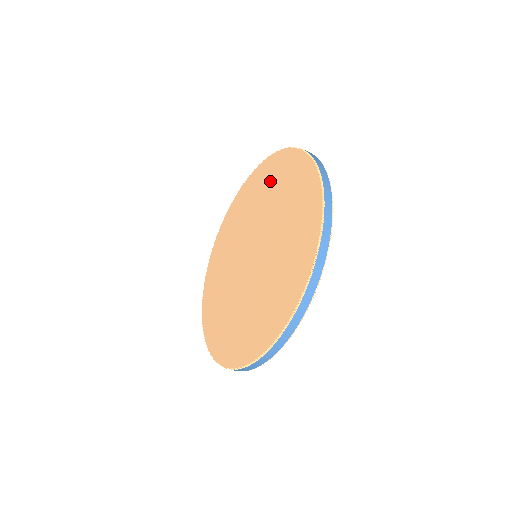
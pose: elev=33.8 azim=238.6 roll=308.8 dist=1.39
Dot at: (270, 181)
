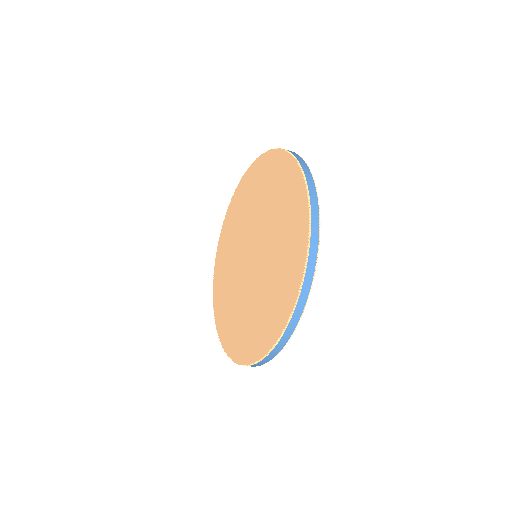
Dot at: (265, 181)
